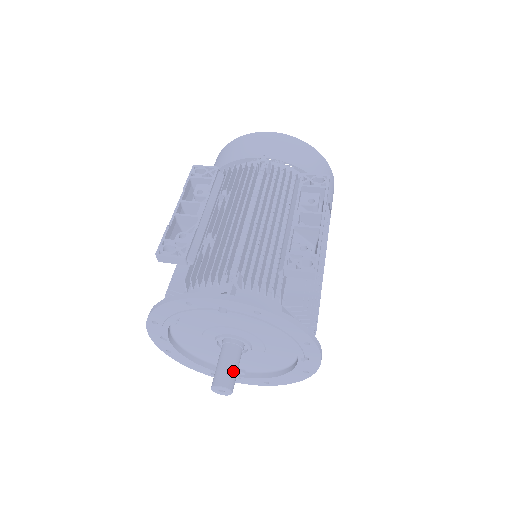
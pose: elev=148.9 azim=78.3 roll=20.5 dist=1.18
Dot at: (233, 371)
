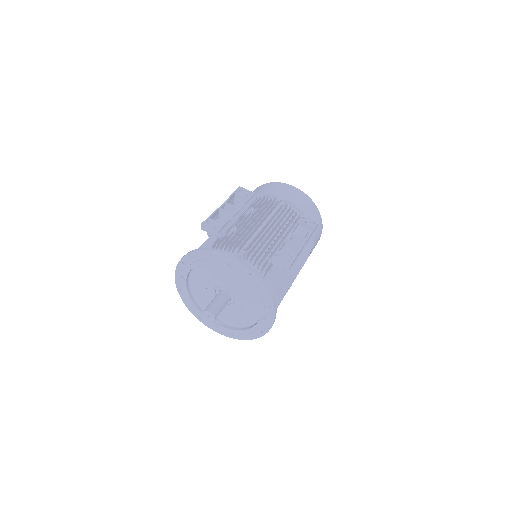
Dot at: (219, 308)
